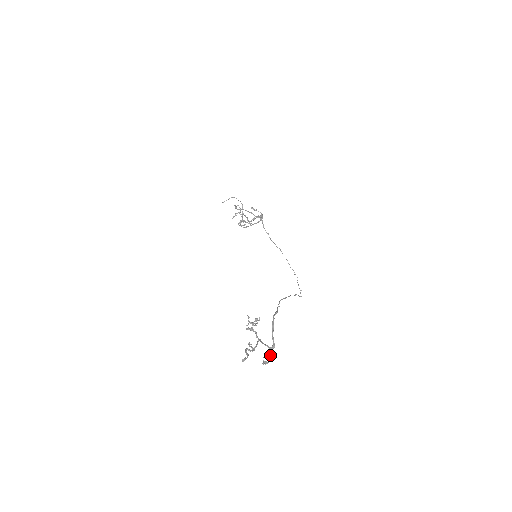
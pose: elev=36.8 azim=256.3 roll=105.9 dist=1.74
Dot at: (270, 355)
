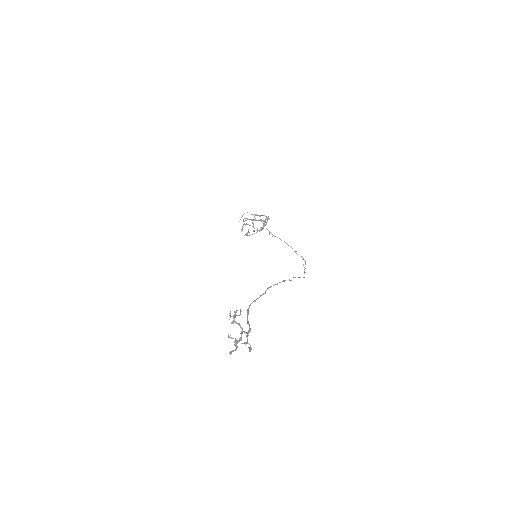
Dot at: (247, 340)
